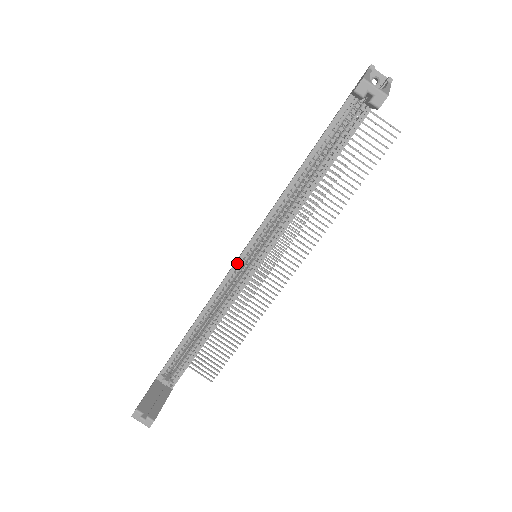
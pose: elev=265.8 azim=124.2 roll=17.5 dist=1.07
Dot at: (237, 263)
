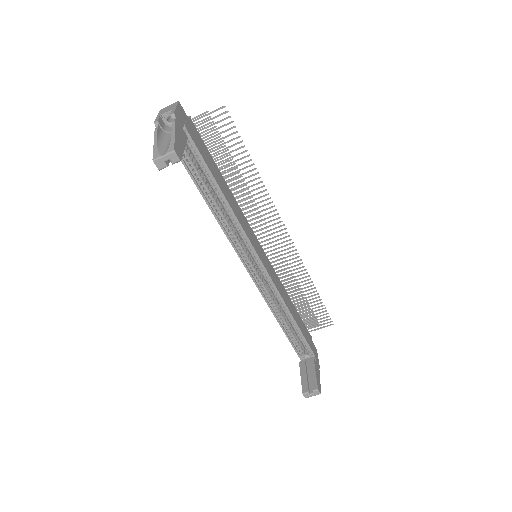
Dot at: (251, 274)
